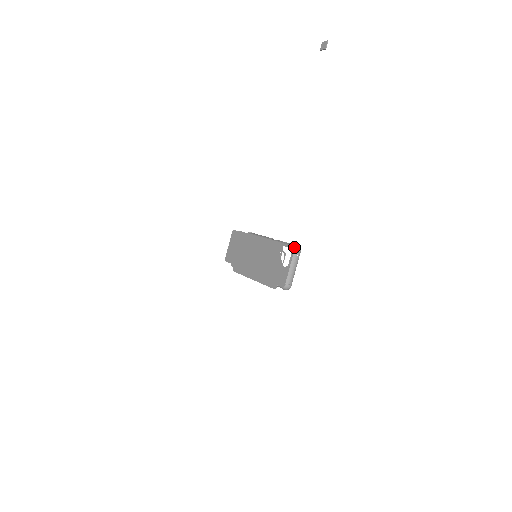
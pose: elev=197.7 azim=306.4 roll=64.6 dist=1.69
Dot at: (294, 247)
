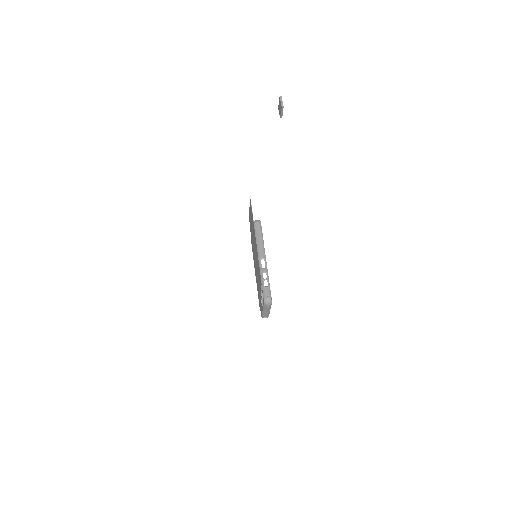
Dot at: (263, 301)
